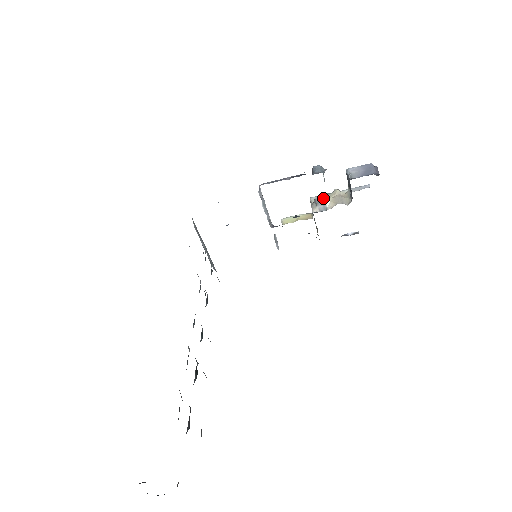
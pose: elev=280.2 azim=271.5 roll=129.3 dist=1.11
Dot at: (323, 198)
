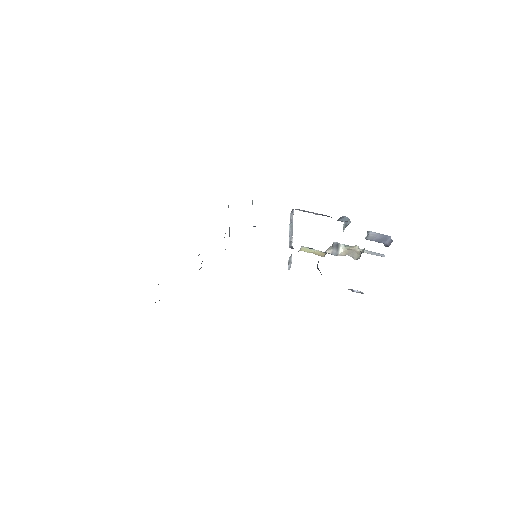
Dot at: (340, 245)
